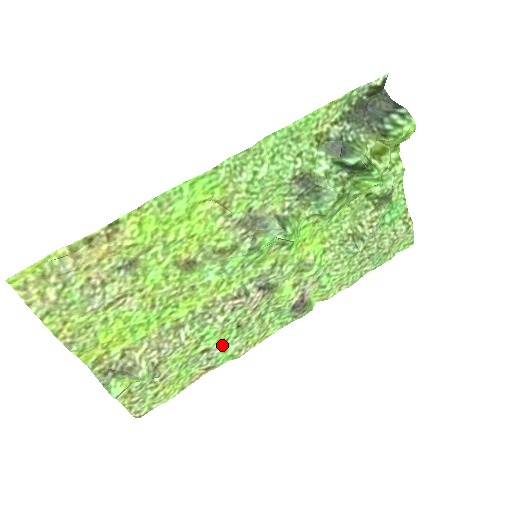
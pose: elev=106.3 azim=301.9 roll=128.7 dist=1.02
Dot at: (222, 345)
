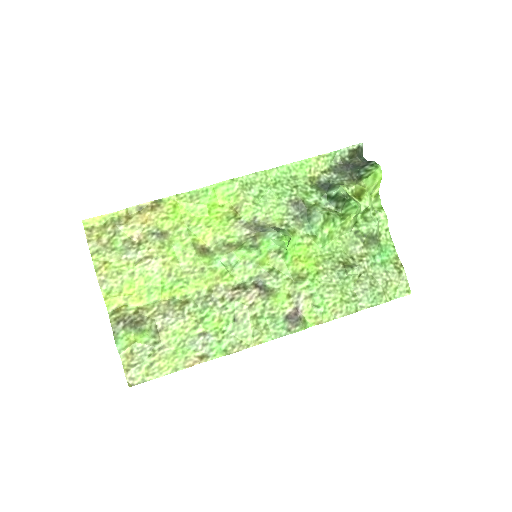
Dot at: (218, 335)
